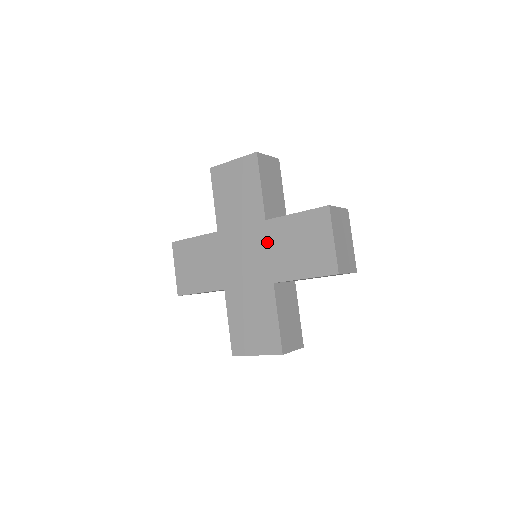
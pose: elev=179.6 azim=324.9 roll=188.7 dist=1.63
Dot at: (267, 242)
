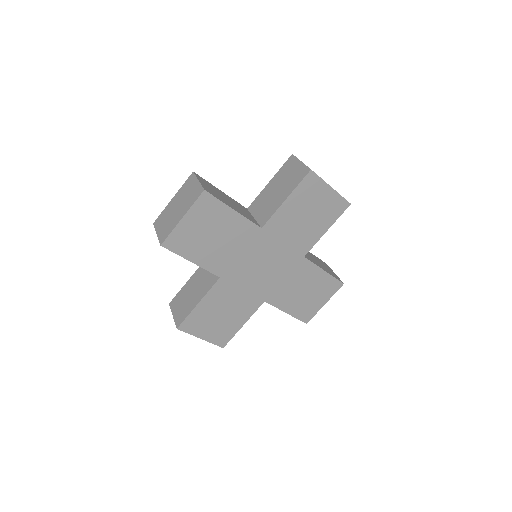
Dot at: (289, 272)
